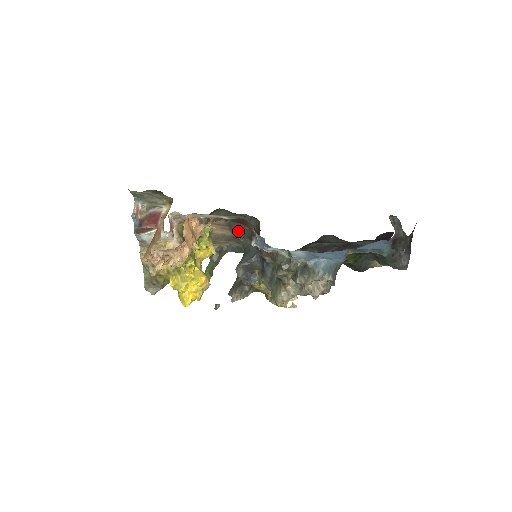
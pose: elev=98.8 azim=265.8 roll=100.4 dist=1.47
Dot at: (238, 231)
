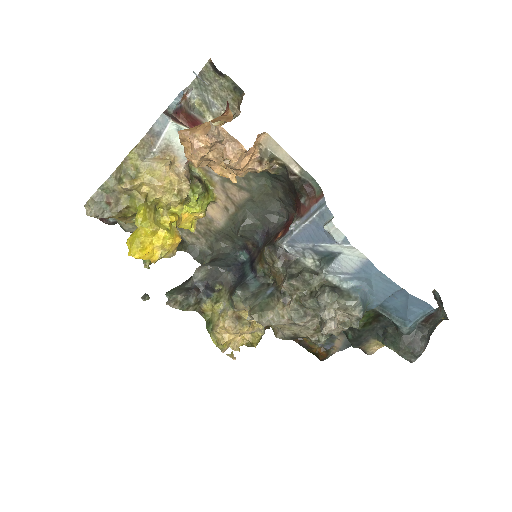
Dot at: (245, 220)
